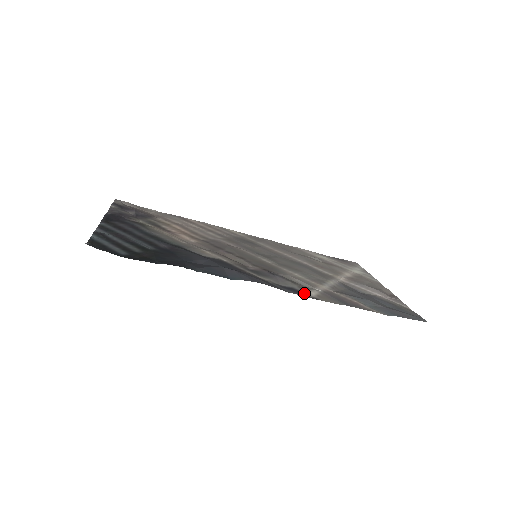
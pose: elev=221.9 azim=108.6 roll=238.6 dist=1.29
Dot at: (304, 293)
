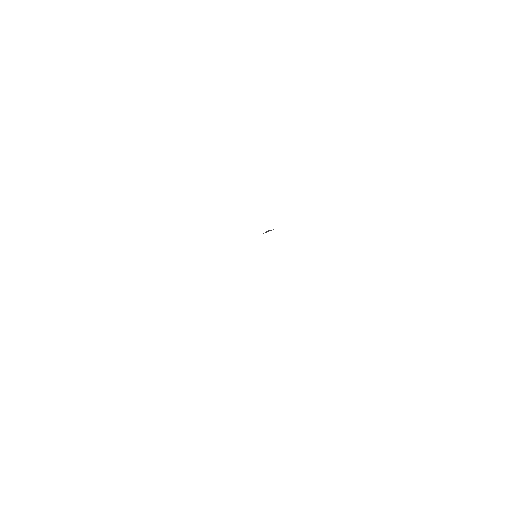
Dot at: occluded
